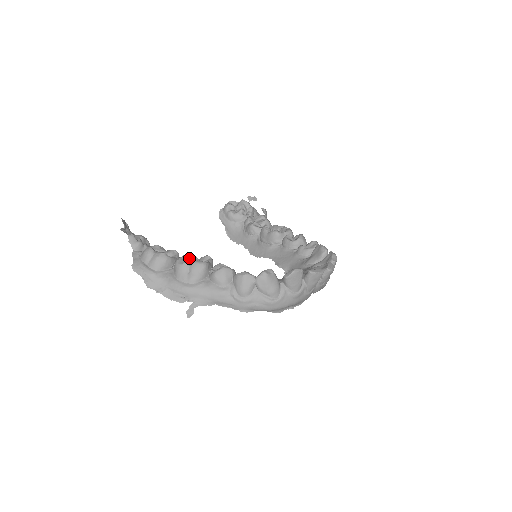
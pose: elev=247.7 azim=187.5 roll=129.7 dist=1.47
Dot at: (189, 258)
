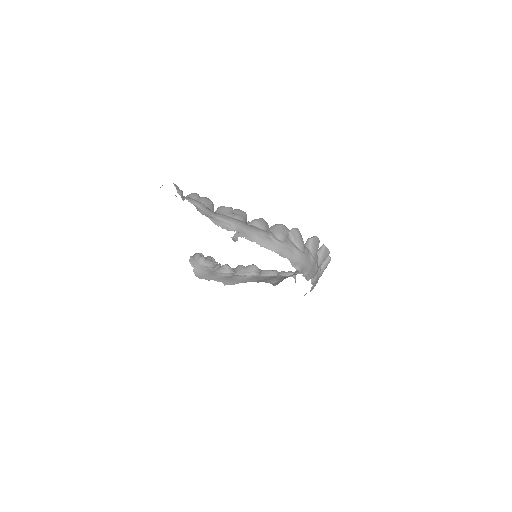
Dot at: occluded
